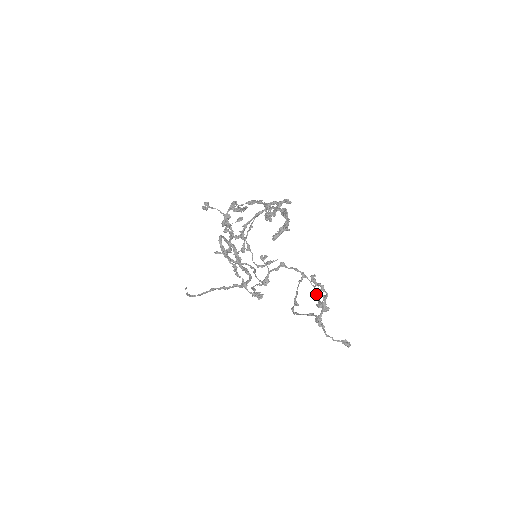
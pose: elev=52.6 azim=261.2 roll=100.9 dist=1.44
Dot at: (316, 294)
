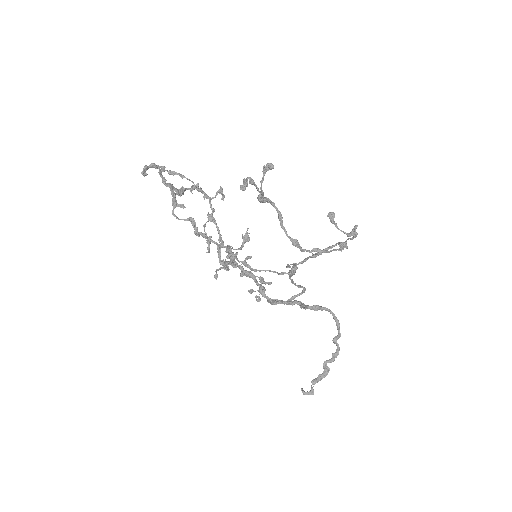
Dot at: occluded
